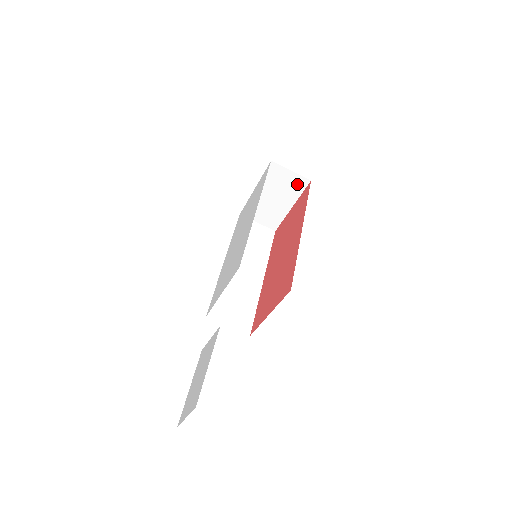
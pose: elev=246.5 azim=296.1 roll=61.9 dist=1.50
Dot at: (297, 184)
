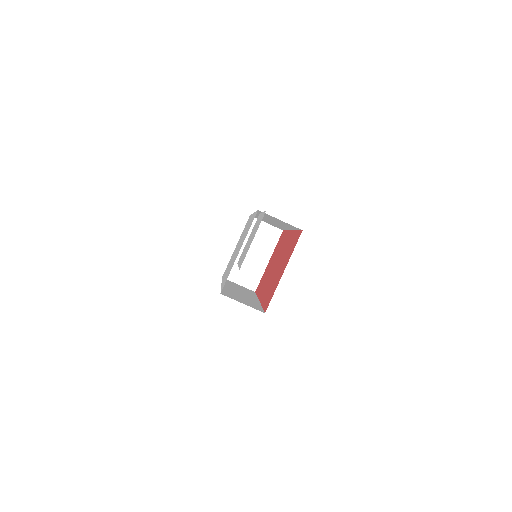
Dot at: (272, 236)
